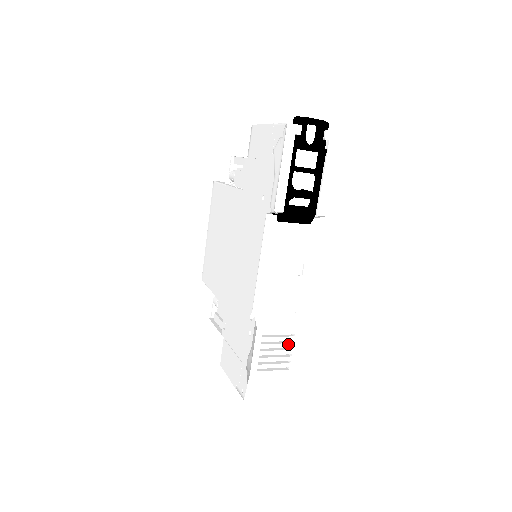
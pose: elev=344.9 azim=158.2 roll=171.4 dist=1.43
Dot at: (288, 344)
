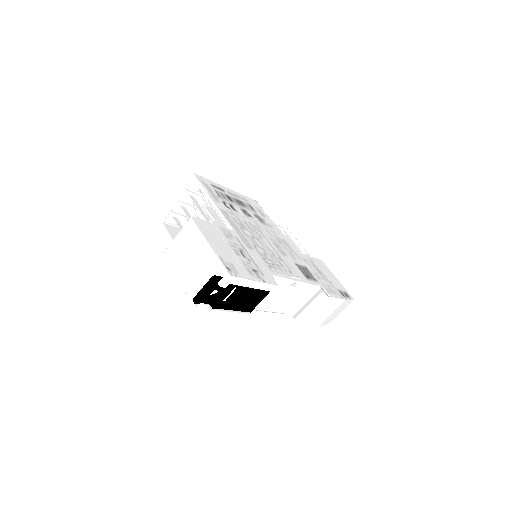
Dot at: (327, 307)
